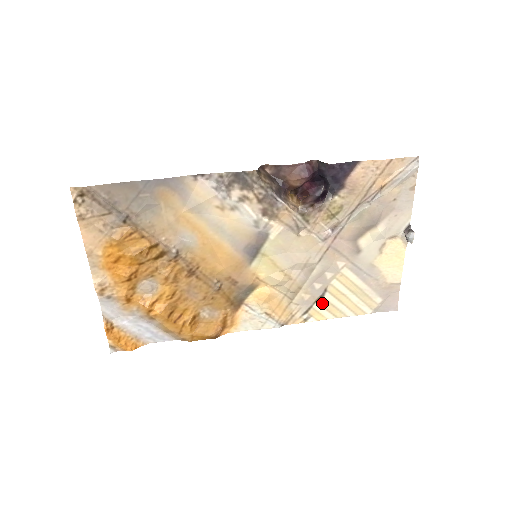
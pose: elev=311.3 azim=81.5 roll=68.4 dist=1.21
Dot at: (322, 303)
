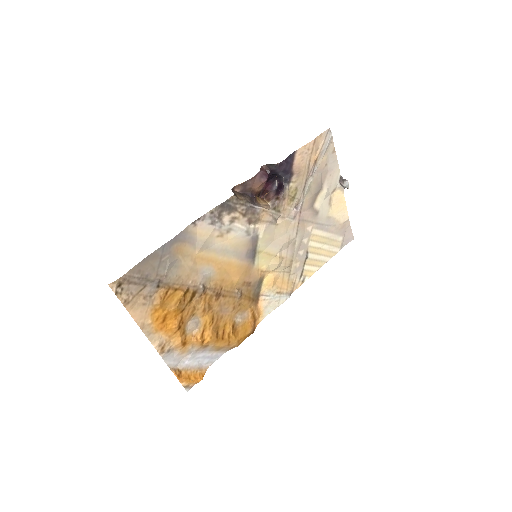
Dot at: (308, 263)
